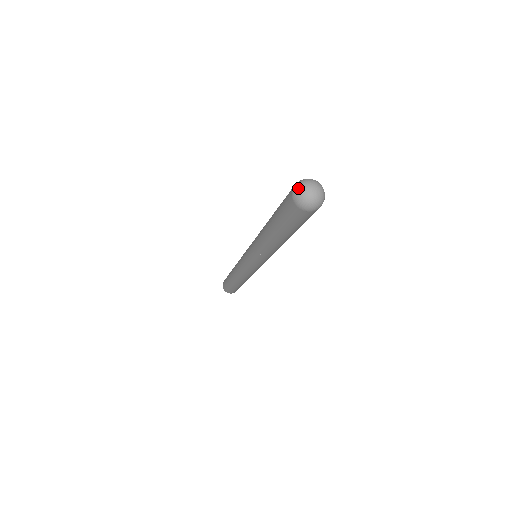
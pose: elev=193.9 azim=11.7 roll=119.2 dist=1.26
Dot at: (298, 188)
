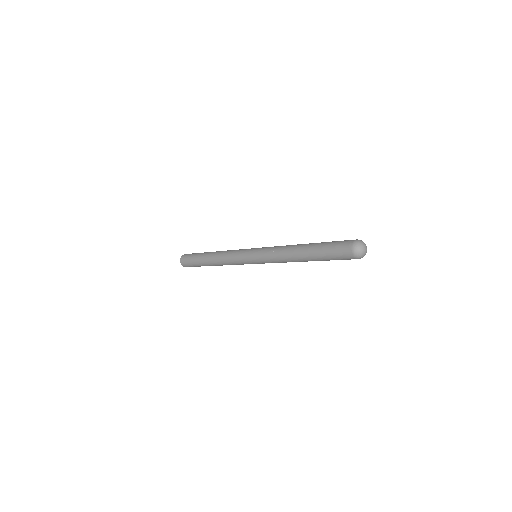
Dot at: (358, 251)
